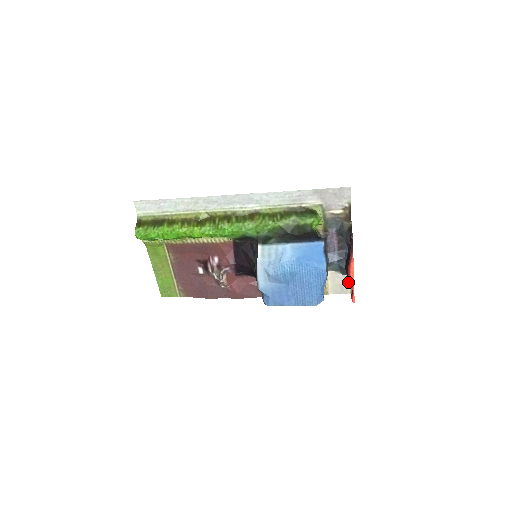
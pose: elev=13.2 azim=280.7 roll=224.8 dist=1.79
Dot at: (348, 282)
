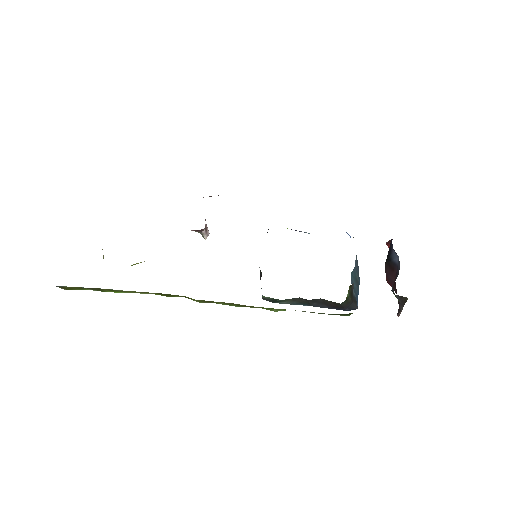
Dot at: occluded
